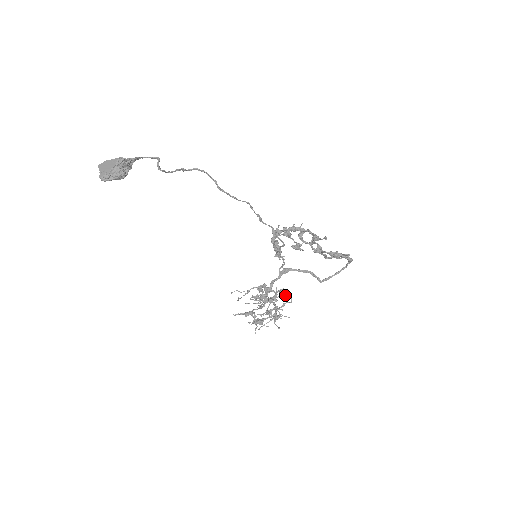
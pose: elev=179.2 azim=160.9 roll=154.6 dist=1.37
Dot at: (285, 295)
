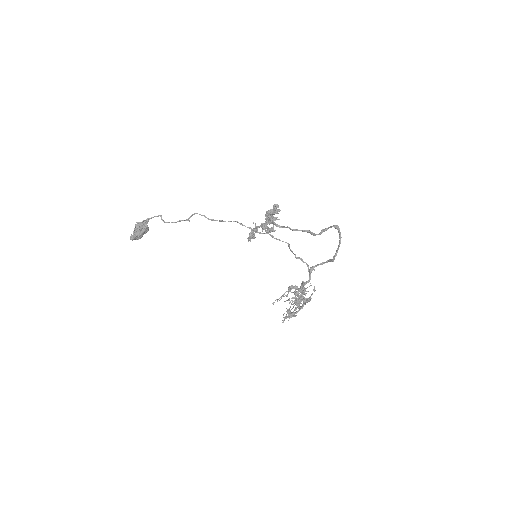
Dot at: occluded
